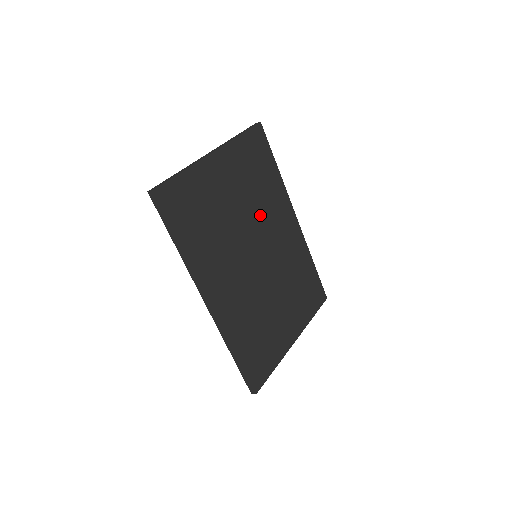
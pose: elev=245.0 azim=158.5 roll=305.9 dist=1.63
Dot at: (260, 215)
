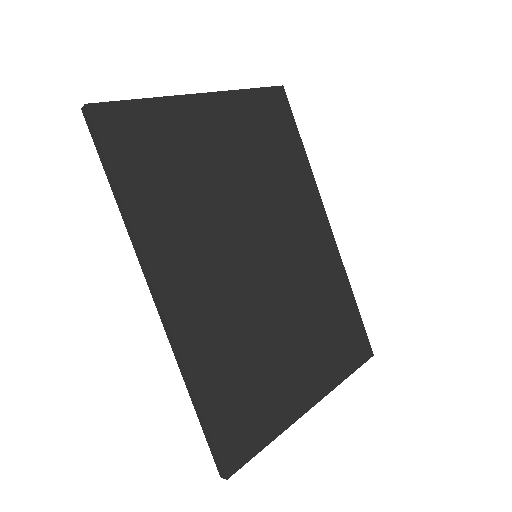
Dot at: (269, 200)
